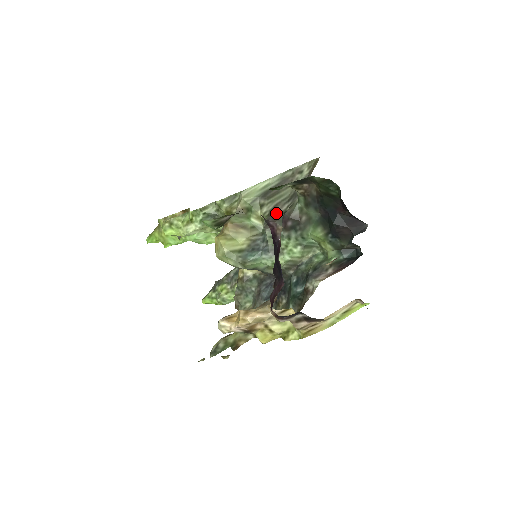
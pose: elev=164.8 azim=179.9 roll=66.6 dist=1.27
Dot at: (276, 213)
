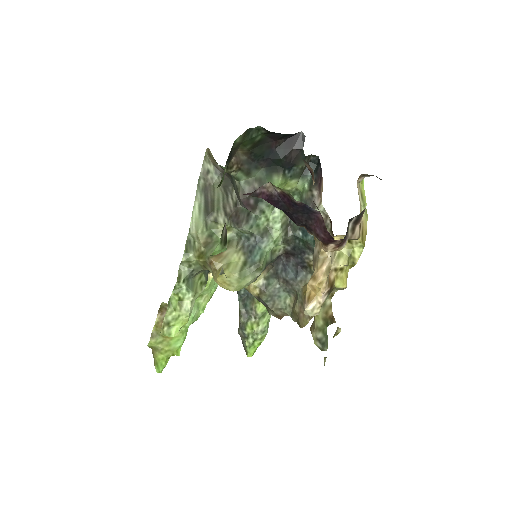
Dot at: (231, 212)
